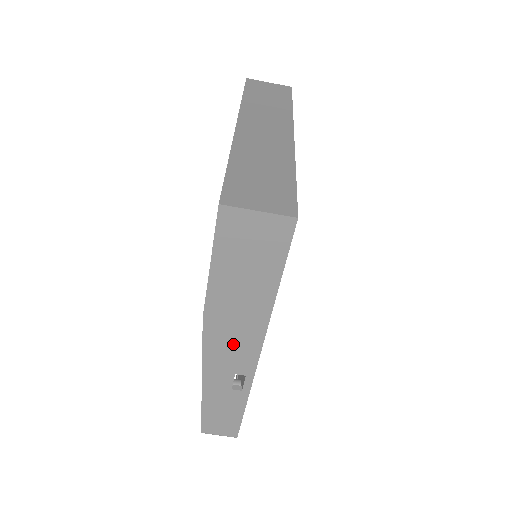
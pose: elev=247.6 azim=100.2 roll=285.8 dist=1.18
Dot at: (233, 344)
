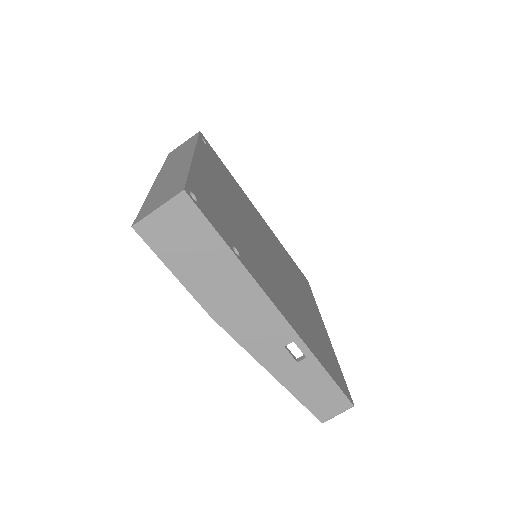
Dot at: (254, 322)
